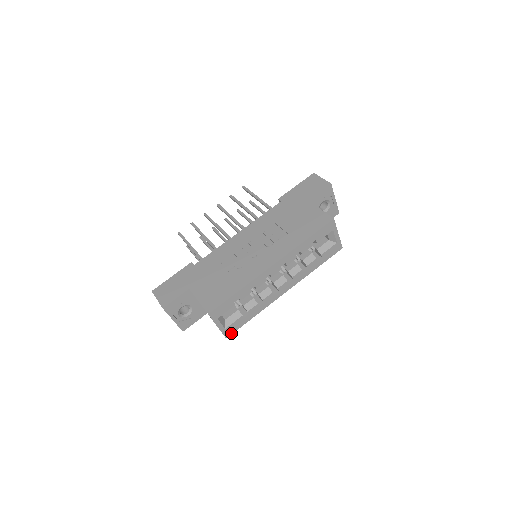
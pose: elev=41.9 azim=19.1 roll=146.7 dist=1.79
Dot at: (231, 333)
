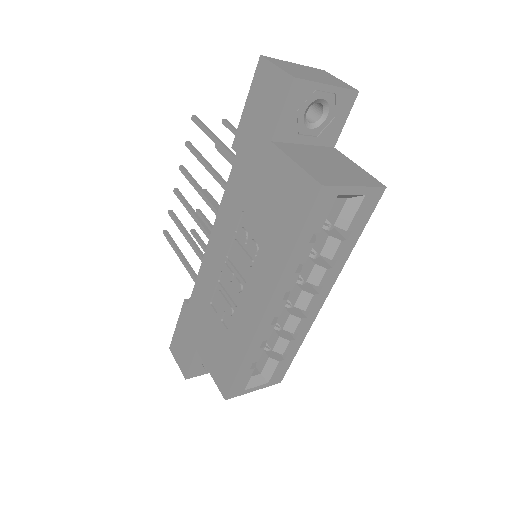
Dot at: (282, 376)
